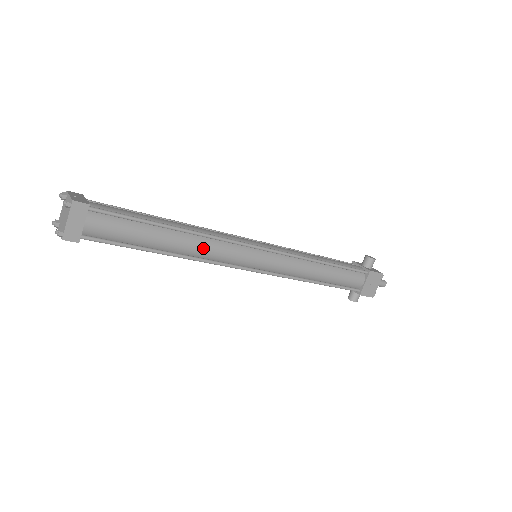
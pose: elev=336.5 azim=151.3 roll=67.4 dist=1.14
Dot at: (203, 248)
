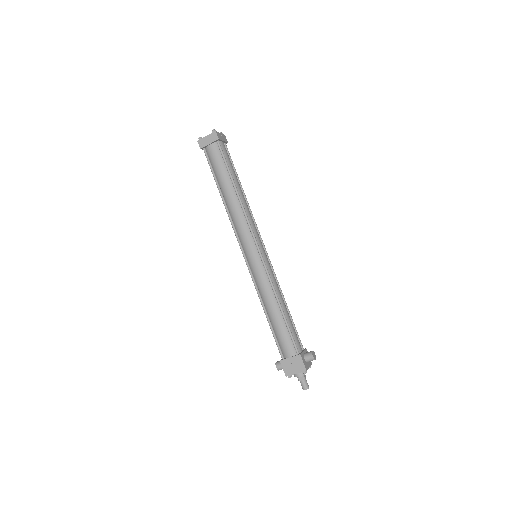
Dot at: (236, 212)
